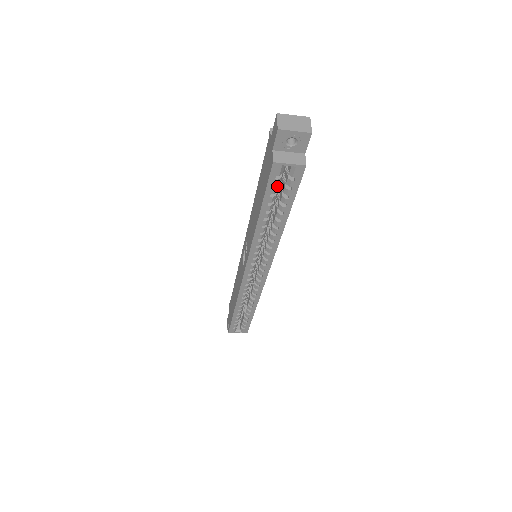
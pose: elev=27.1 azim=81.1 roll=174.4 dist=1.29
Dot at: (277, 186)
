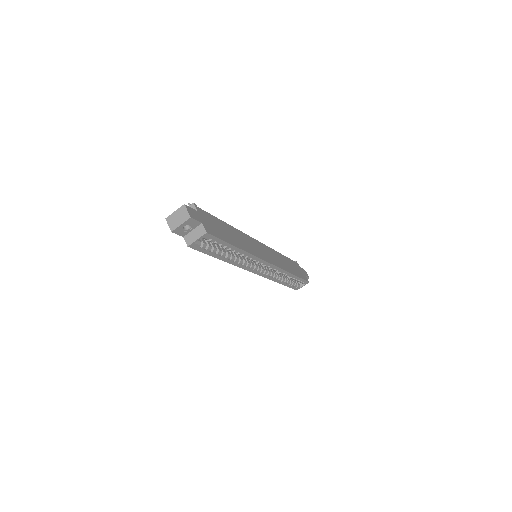
Dot at: (208, 246)
